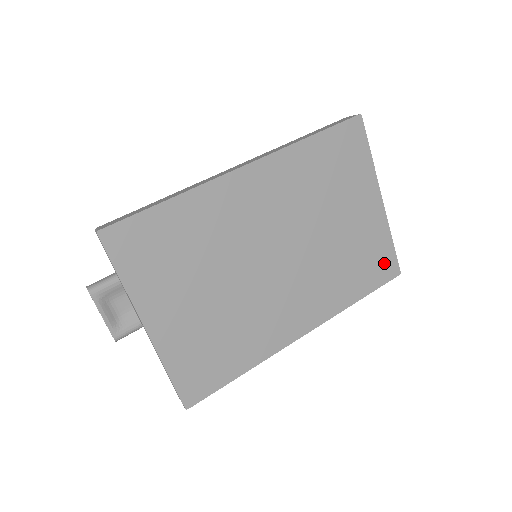
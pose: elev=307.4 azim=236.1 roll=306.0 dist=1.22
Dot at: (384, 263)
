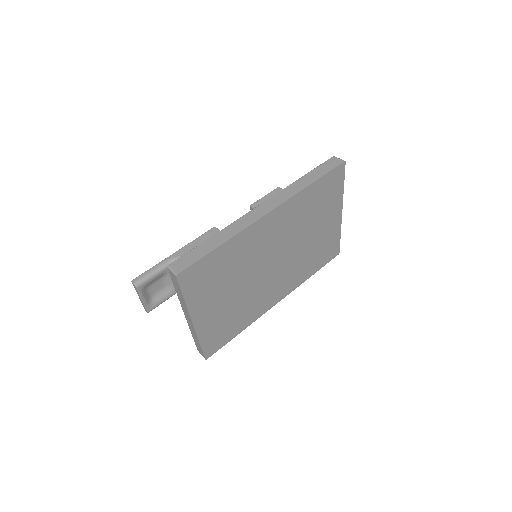
Dot at: (332, 250)
